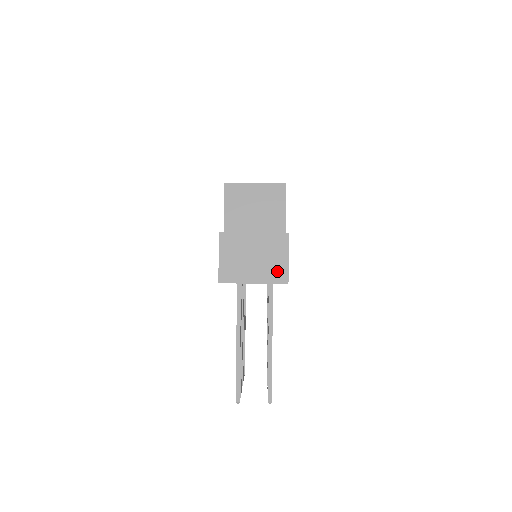
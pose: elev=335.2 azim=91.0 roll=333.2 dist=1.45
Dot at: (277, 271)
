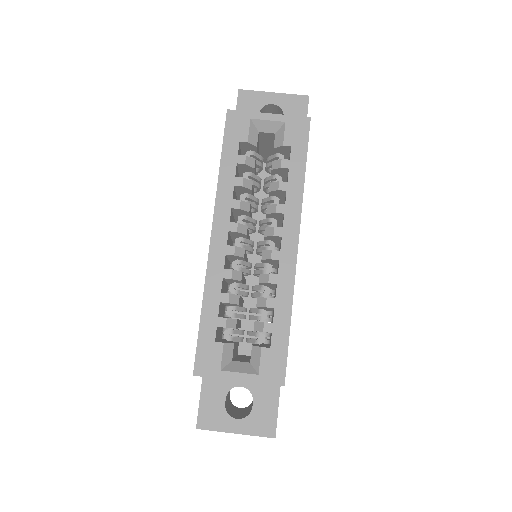
Dot at: occluded
